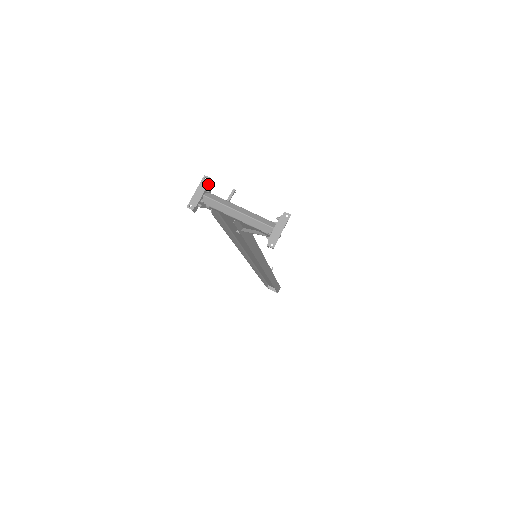
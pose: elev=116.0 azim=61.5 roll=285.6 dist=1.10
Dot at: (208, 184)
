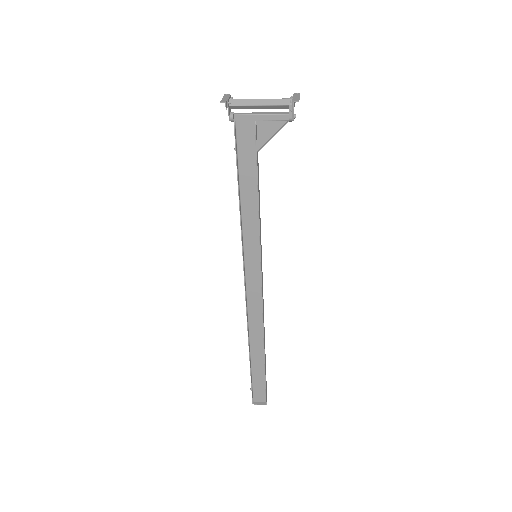
Dot at: (230, 95)
